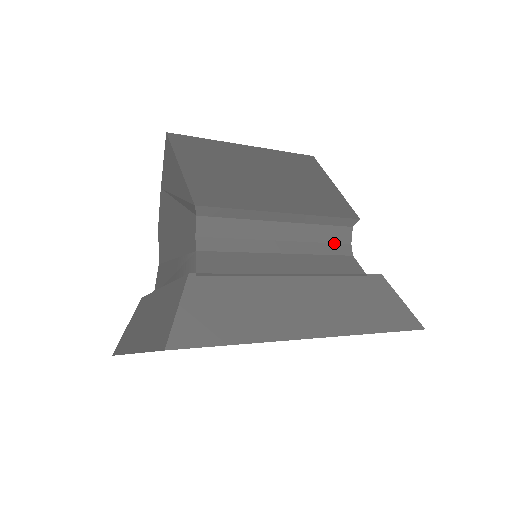
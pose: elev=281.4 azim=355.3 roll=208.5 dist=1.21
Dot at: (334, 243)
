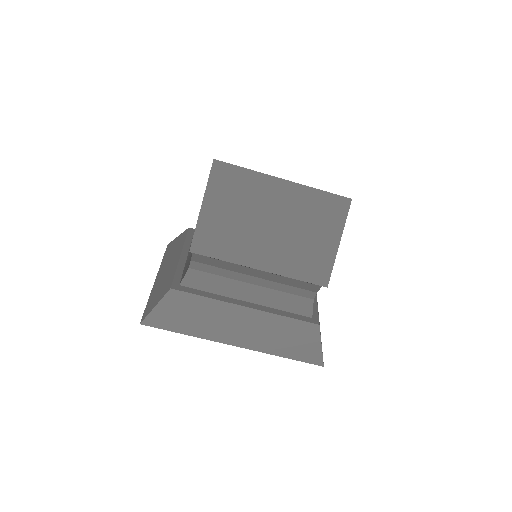
Dot at: (301, 288)
